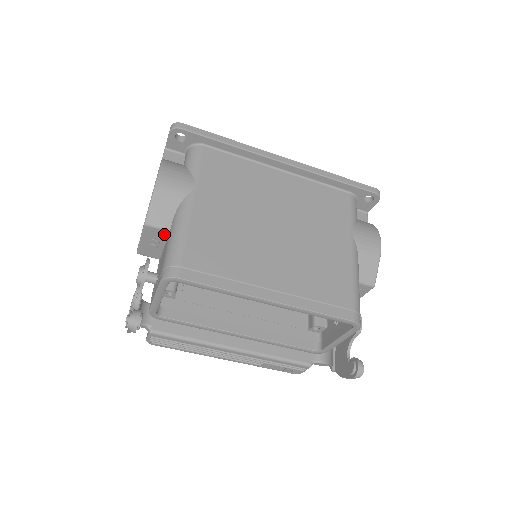
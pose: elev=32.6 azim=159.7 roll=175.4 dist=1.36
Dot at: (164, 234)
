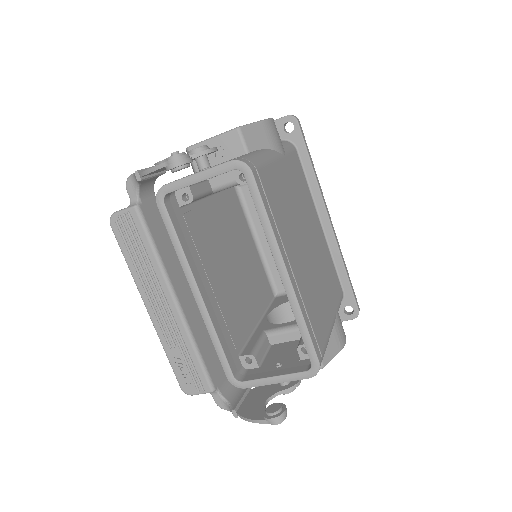
Dot at: (239, 152)
